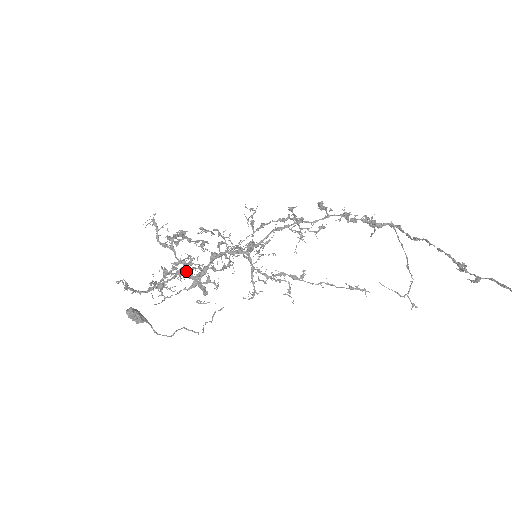
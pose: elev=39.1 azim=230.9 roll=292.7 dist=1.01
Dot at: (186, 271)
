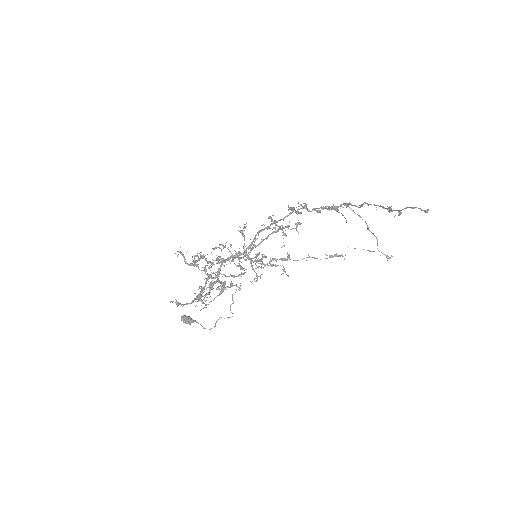
Dot at: (208, 276)
